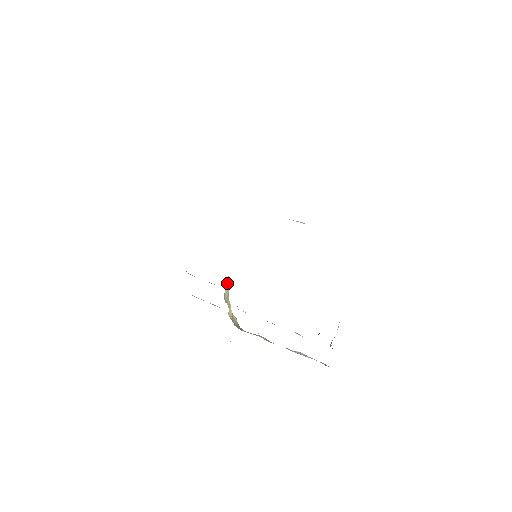
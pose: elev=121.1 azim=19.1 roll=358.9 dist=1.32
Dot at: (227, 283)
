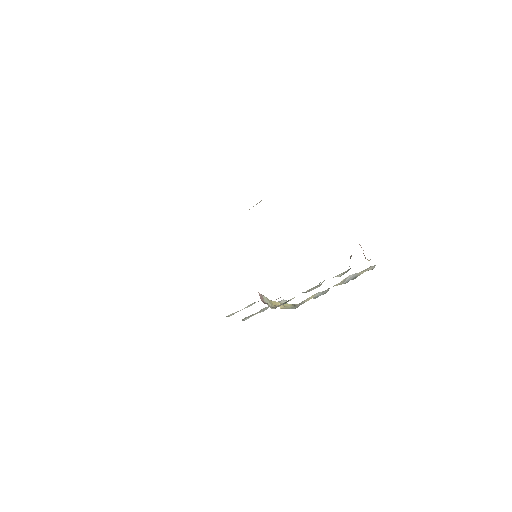
Dot at: (262, 298)
